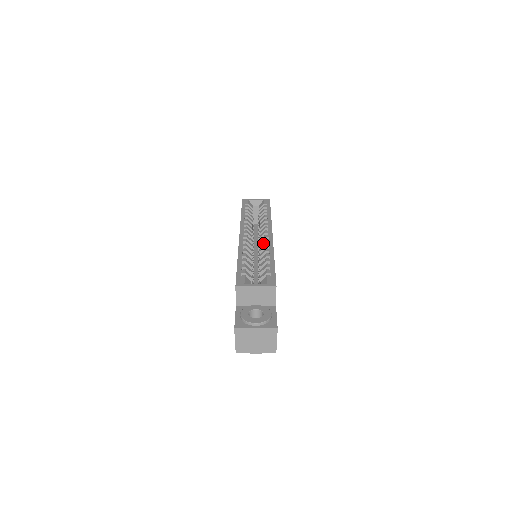
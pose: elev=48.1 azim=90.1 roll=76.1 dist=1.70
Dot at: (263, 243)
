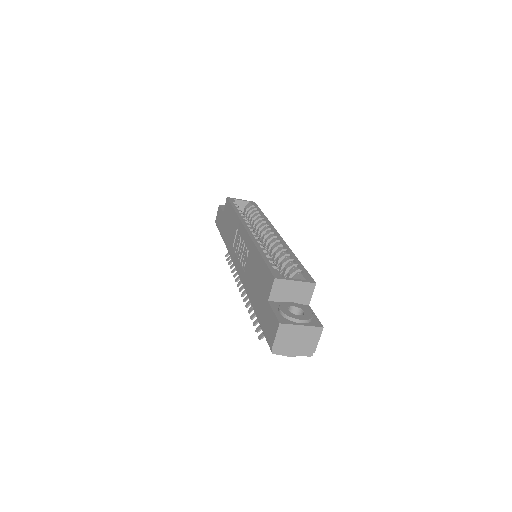
Dot at: (274, 241)
